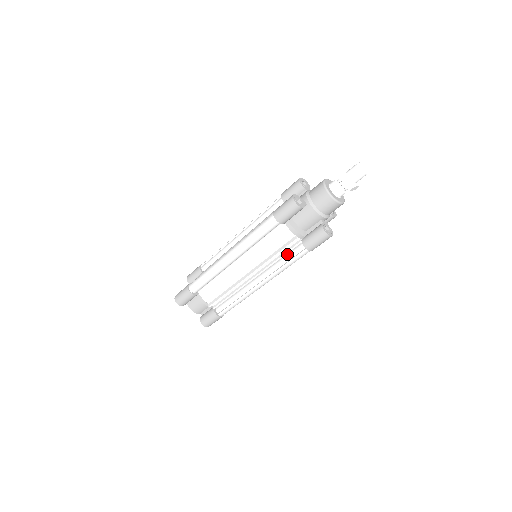
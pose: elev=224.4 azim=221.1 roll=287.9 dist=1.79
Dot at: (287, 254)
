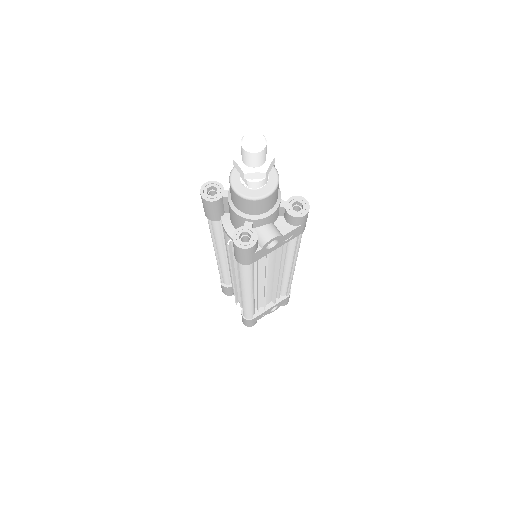
Dot at: occluded
